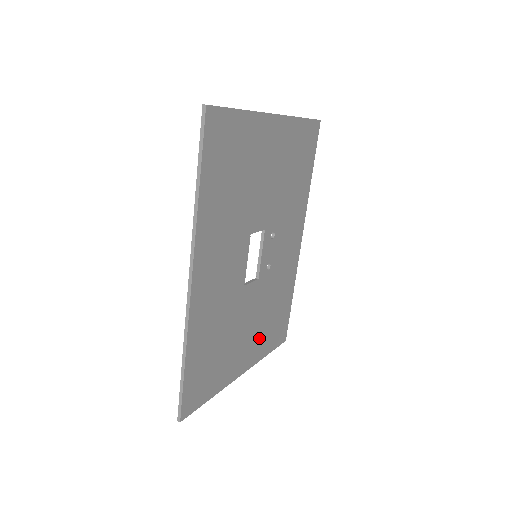
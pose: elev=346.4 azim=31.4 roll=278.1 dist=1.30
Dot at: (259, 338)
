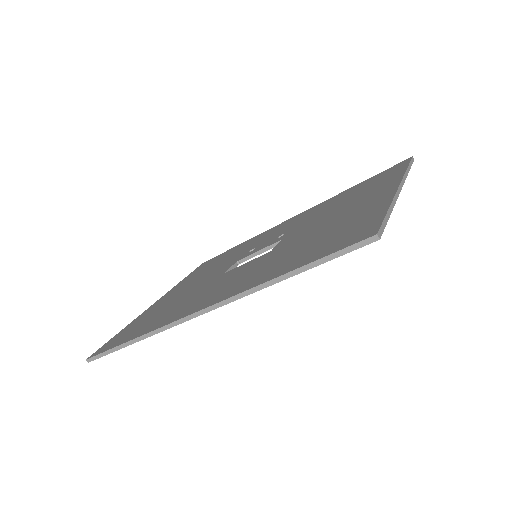
Dot at: occluded
